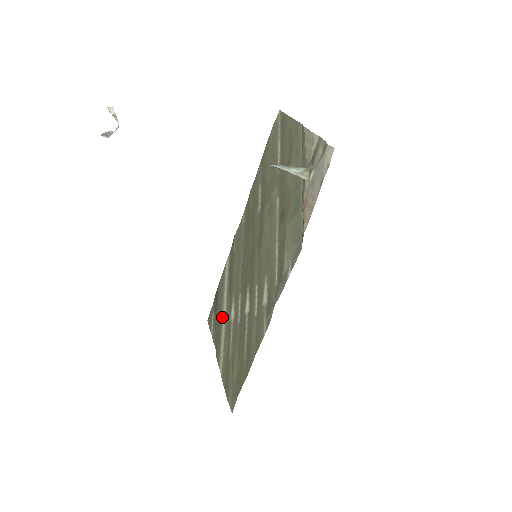
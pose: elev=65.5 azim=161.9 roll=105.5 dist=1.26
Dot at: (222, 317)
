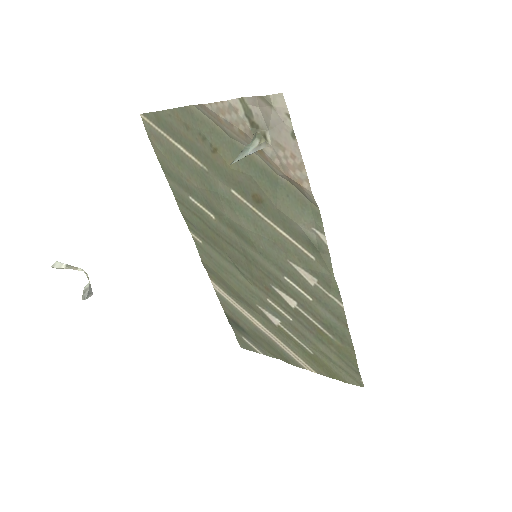
Dot at: (262, 332)
